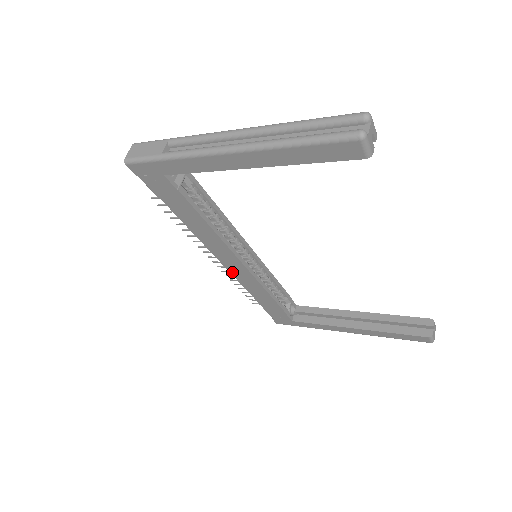
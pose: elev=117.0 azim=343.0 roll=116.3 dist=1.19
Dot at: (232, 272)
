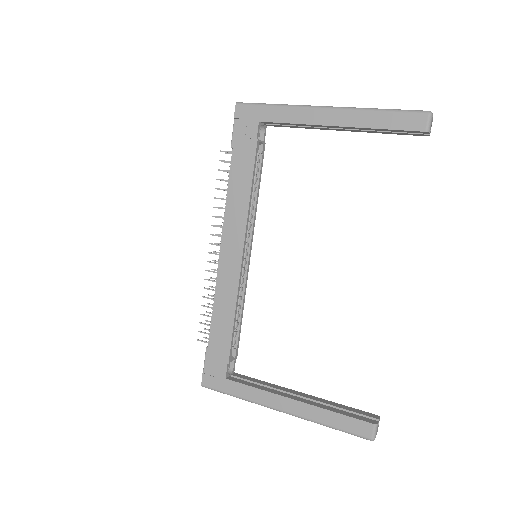
Dot at: (221, 267)
